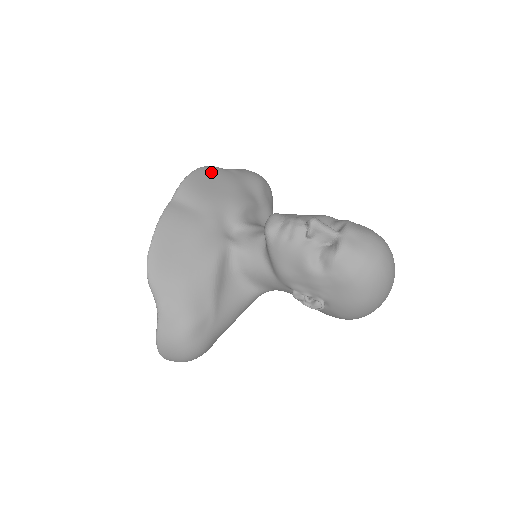
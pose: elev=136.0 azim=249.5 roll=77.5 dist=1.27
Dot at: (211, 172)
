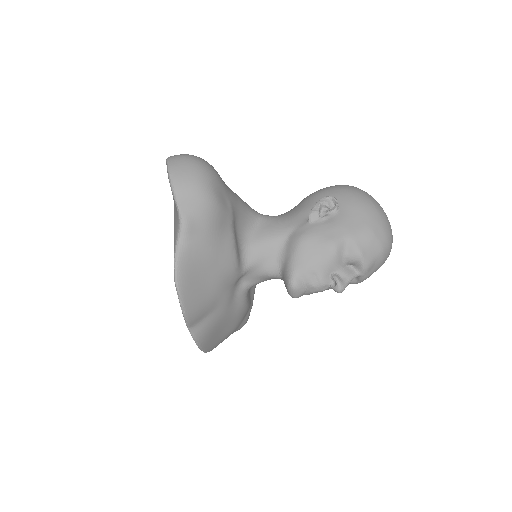
Dot at: (187, 274)
